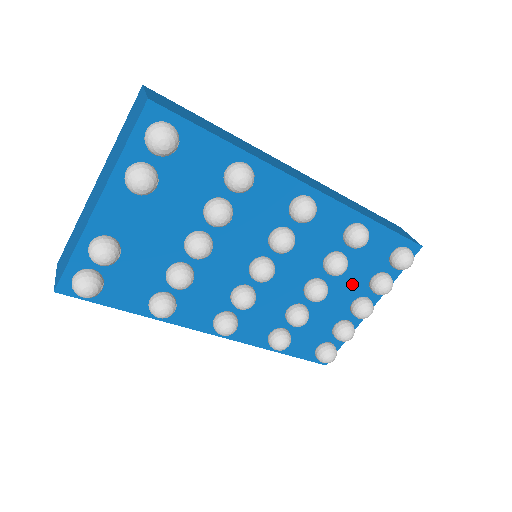
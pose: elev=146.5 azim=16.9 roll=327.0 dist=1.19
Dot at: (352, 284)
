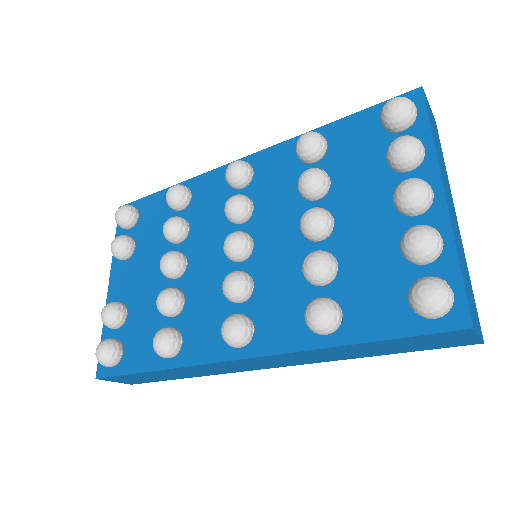
Dot at: (369, 189)
